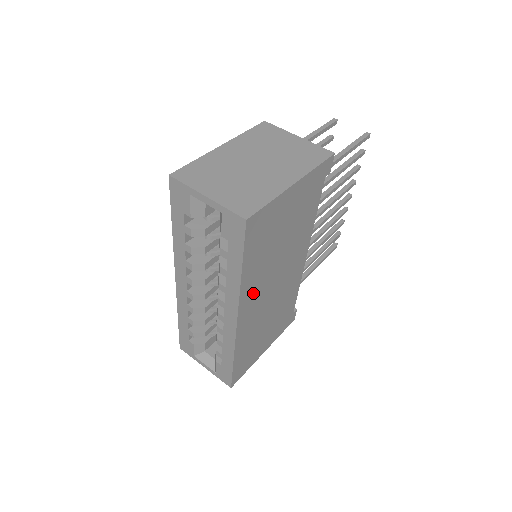
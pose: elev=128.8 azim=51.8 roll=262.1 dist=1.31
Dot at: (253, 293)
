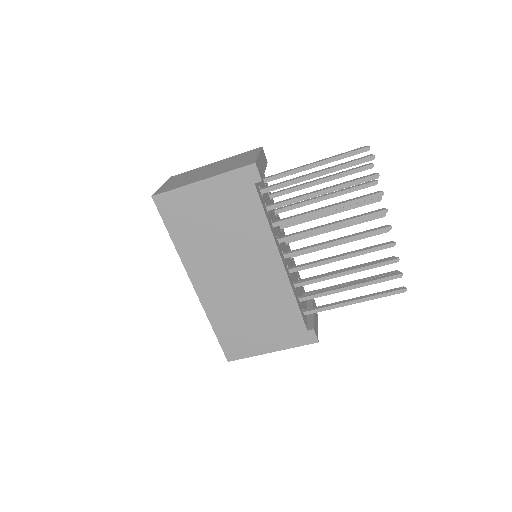
Dot at: (202, 267)
